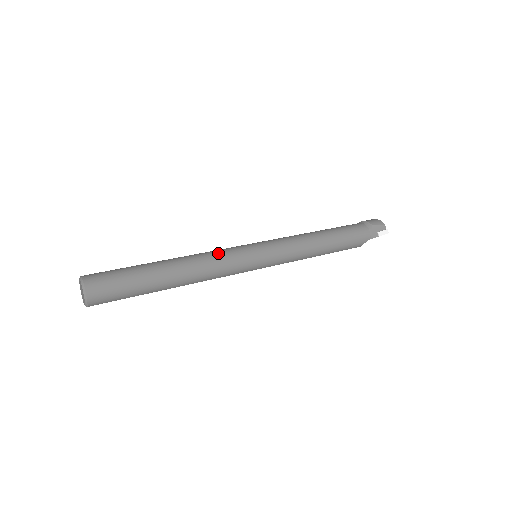
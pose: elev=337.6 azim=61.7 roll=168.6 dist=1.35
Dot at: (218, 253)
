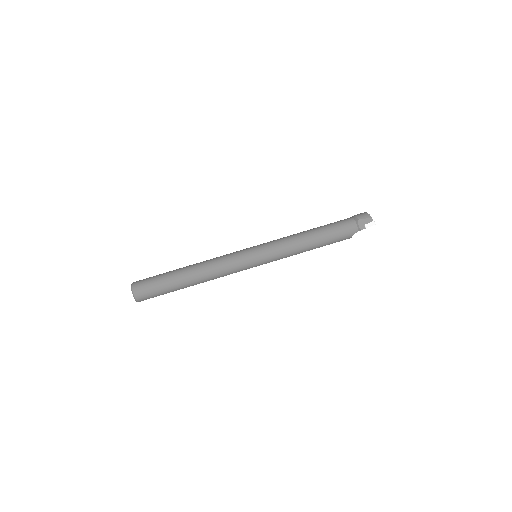
Dot at: (223, 258)
